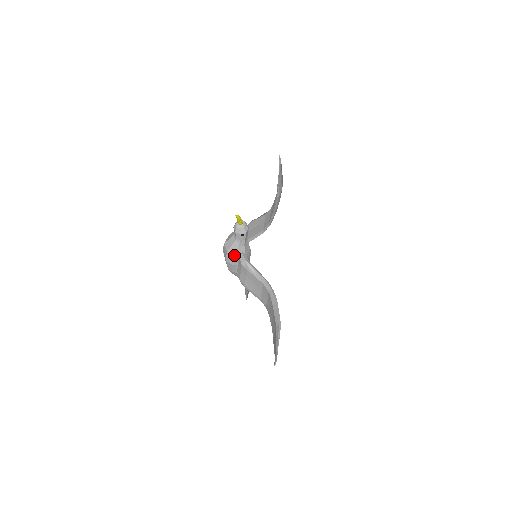
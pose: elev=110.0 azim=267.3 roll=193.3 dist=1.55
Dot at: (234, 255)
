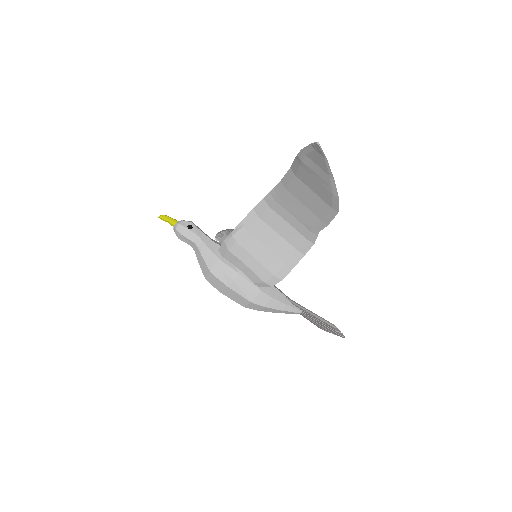
Dot at: (217, 261)
